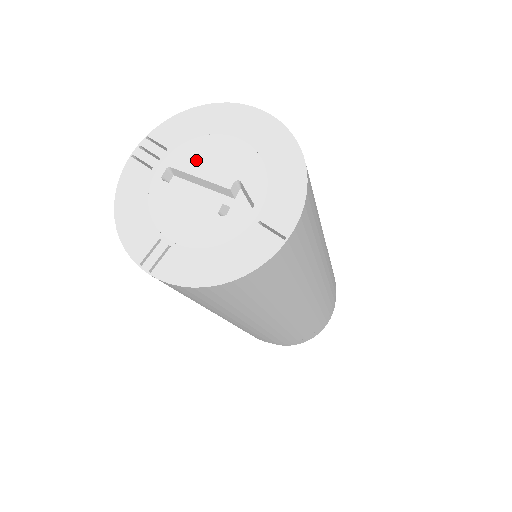
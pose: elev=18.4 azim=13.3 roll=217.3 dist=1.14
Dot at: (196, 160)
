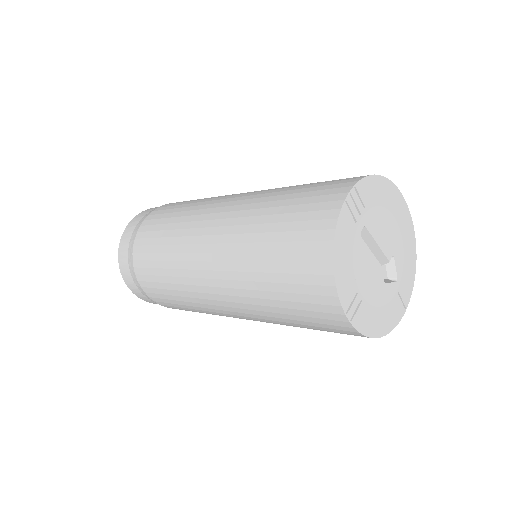
Dot at: (378, 228)
